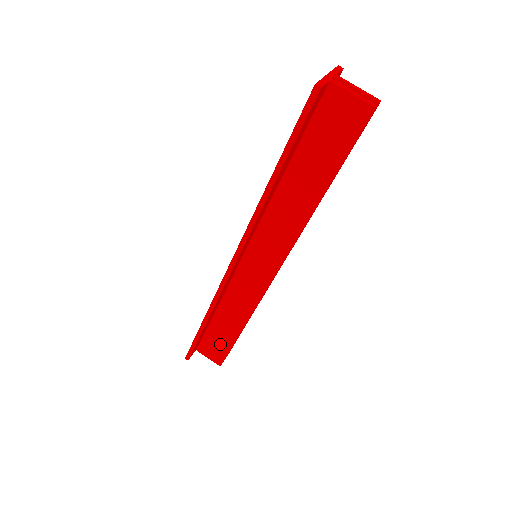
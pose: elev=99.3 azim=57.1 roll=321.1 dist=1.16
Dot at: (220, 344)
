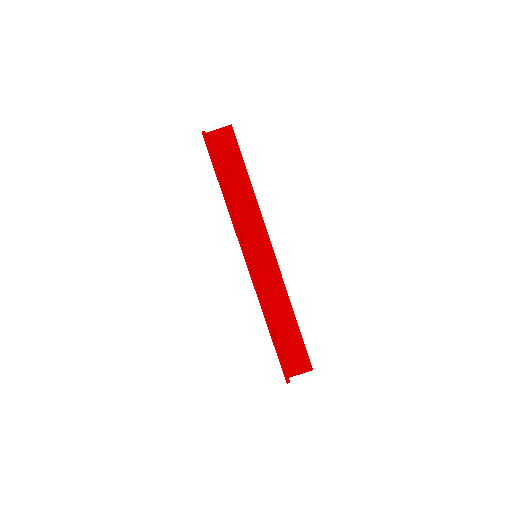
Dot at: (296, 348)
